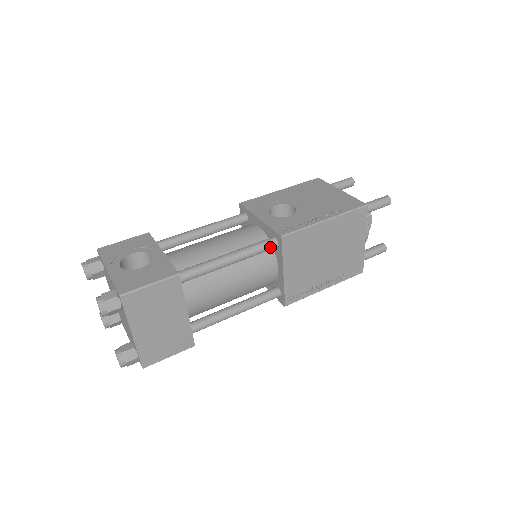
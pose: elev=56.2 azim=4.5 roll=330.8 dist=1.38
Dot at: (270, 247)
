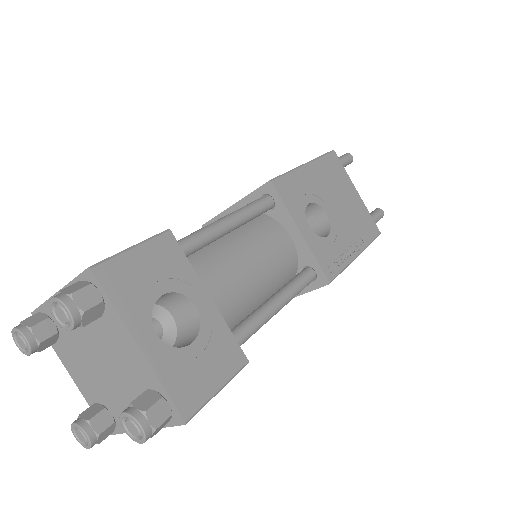
Dot at: (307, 285)
